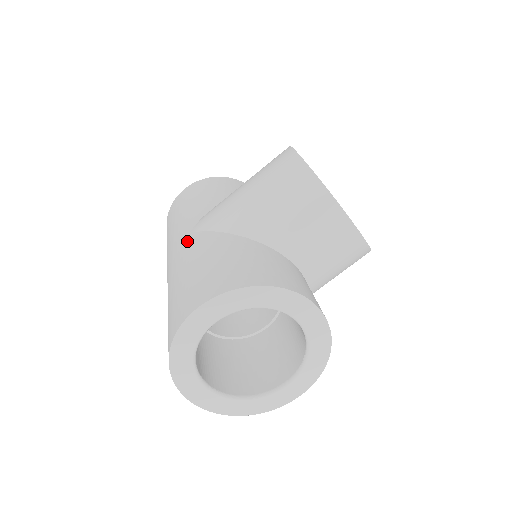
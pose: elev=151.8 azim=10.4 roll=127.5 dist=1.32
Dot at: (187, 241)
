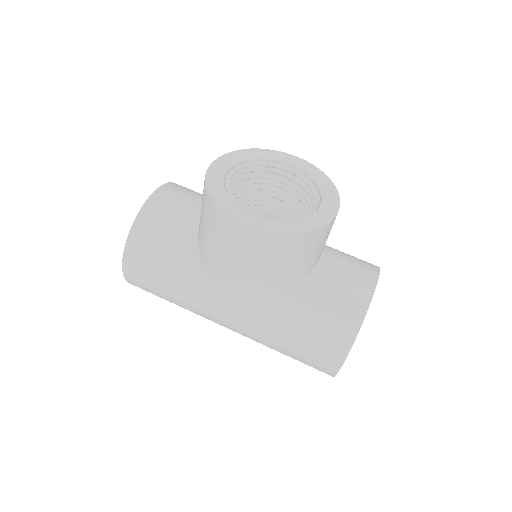
Dot at: (238, 323)
